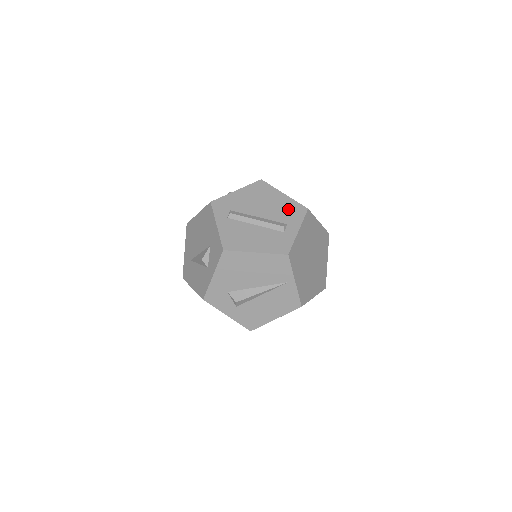
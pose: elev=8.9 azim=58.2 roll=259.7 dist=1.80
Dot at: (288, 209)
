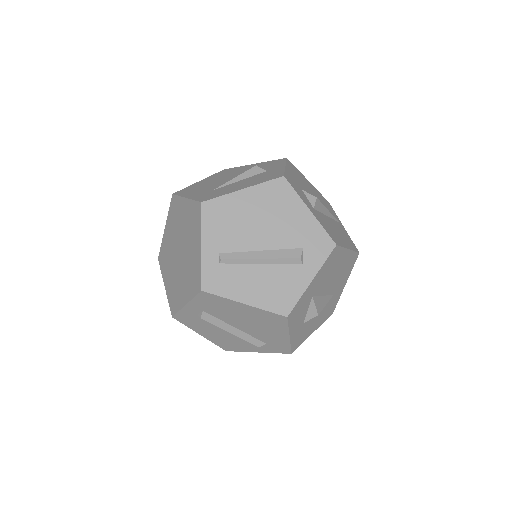
Dot at: occluded
